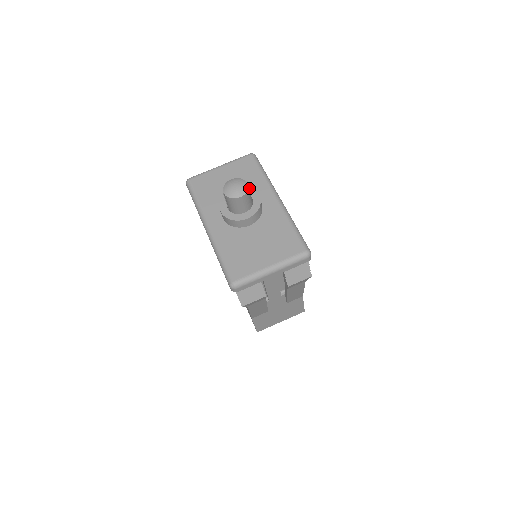
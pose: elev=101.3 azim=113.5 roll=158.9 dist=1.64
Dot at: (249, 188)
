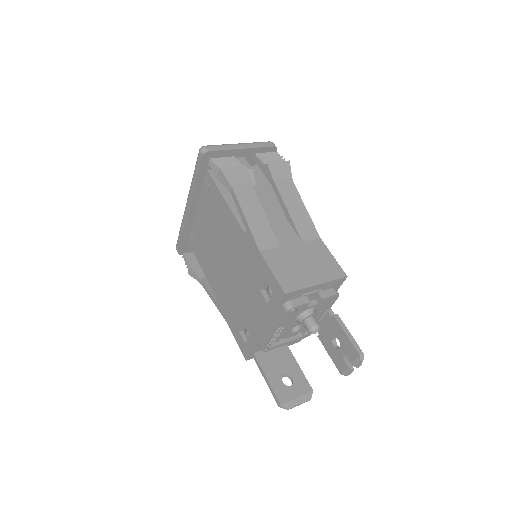
Dot at: occluded
